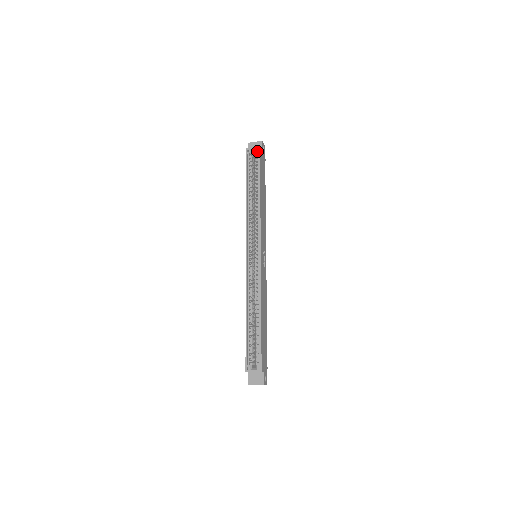
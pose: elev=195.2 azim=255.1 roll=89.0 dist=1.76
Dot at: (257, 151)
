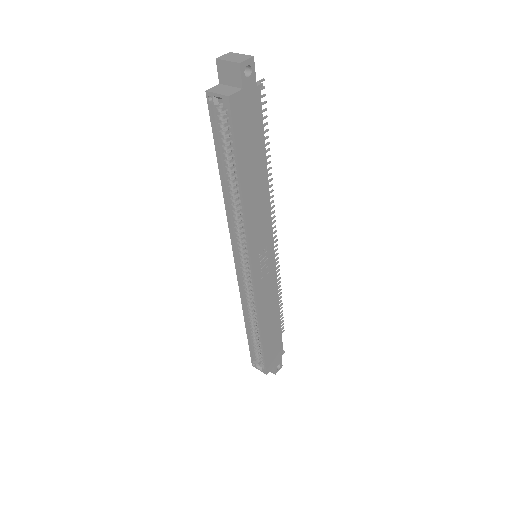
Dot at: (225, 105)
